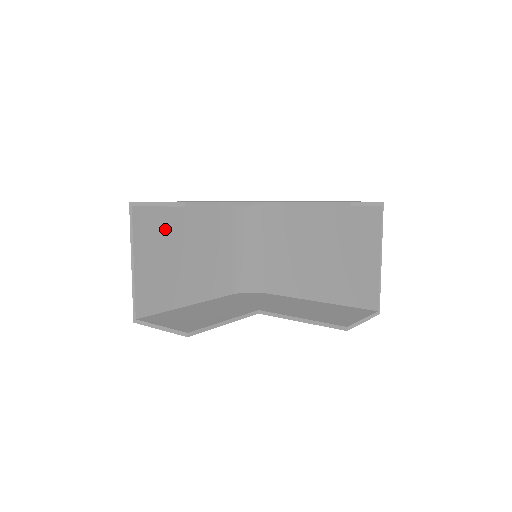
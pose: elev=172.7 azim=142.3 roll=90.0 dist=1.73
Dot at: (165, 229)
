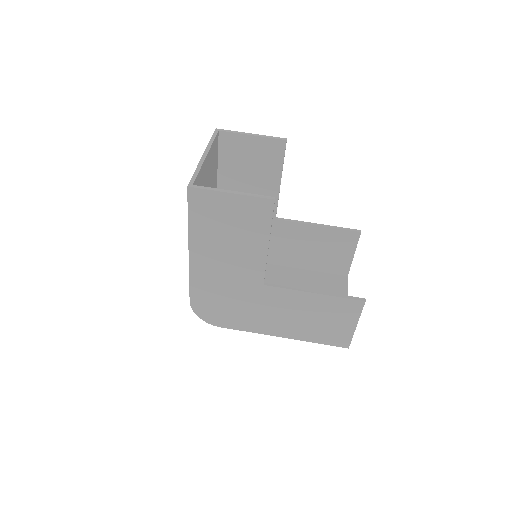
Dot at: (213, 175)
